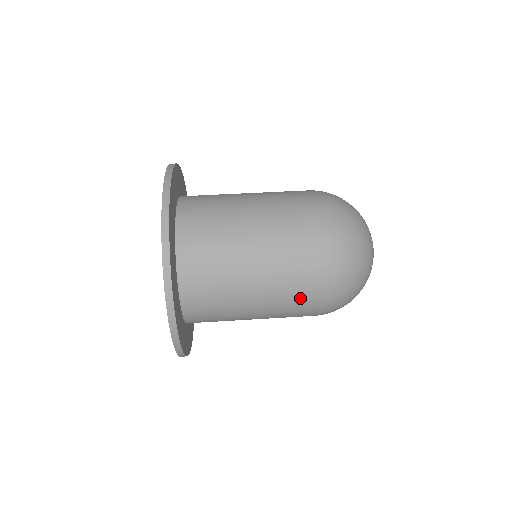
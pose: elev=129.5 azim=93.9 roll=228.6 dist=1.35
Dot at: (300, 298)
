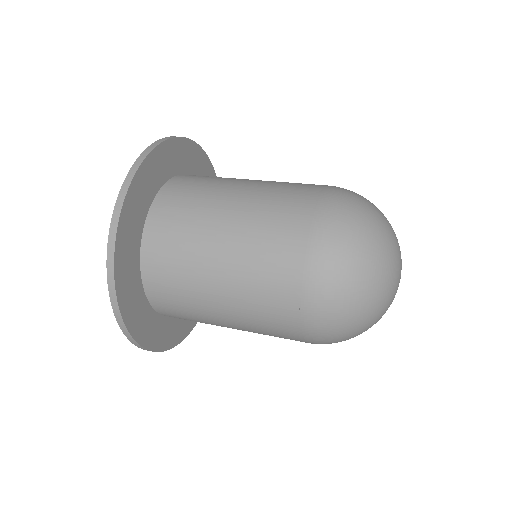
Dot at: (287, 209)
